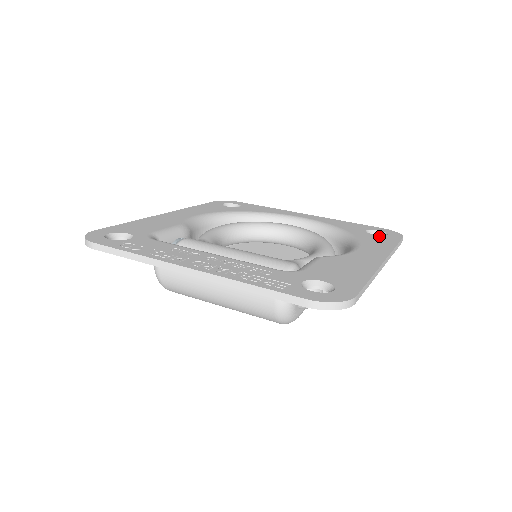
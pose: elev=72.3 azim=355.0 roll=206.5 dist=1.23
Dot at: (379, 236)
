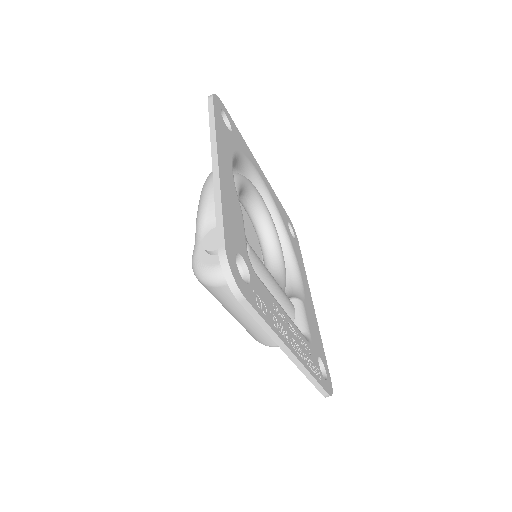
Dot at: (295, 241)
